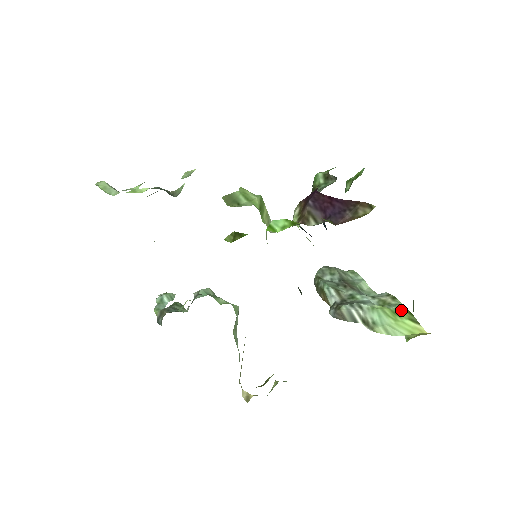
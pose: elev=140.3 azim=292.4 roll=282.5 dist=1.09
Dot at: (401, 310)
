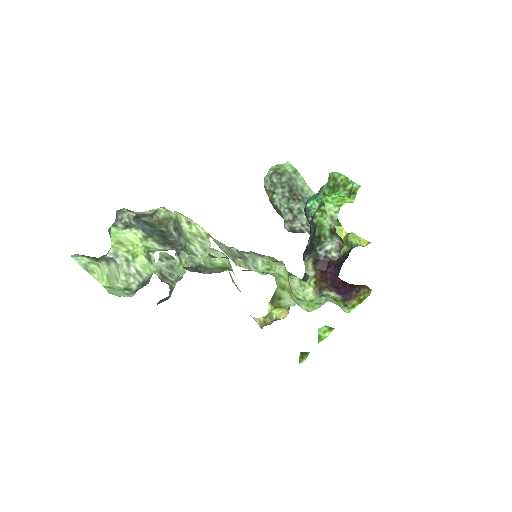
Dot at: occluded
